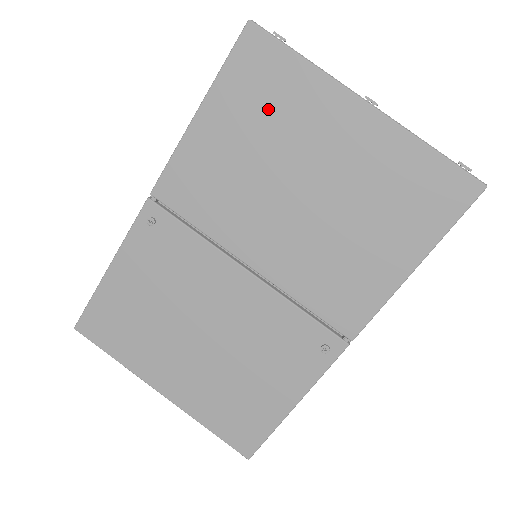
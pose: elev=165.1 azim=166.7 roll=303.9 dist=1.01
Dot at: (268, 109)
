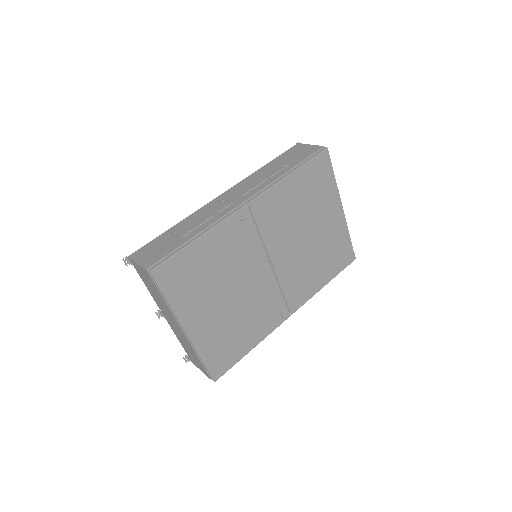
Dot at: (315, 190)
